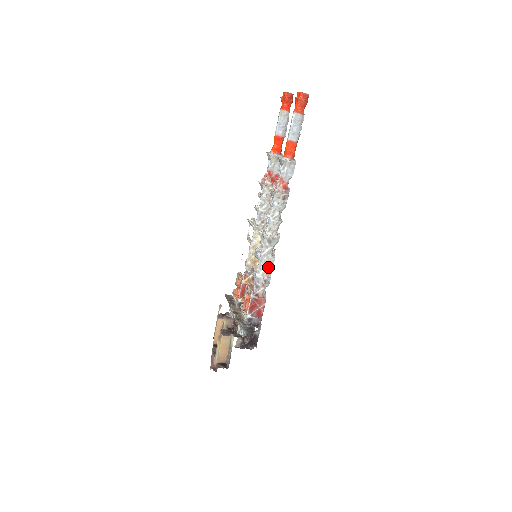
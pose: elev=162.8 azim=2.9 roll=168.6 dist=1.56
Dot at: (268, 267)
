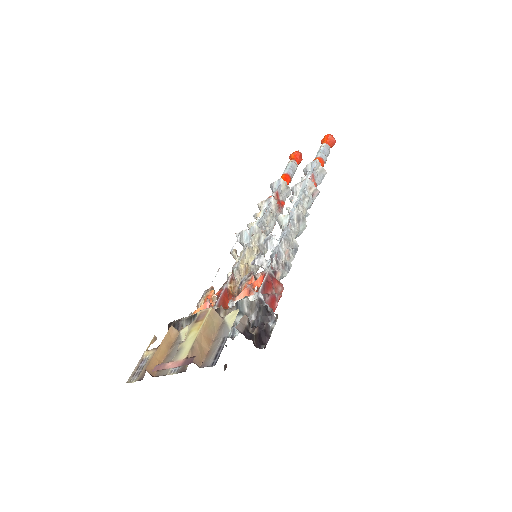
Dot at: (292, 249)
